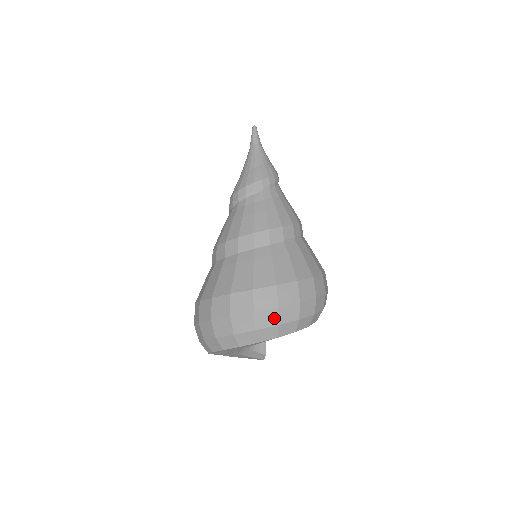
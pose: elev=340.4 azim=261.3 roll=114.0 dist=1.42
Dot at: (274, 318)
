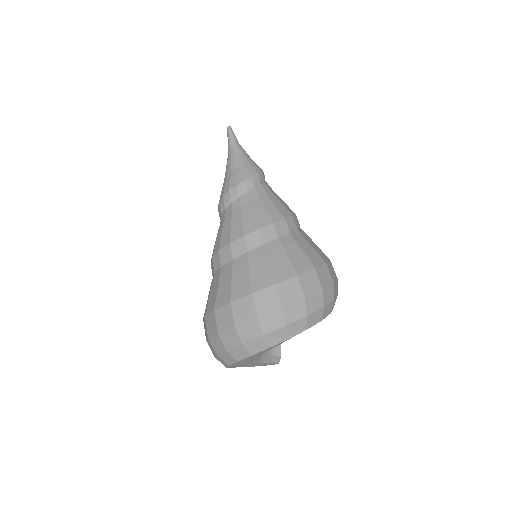
Dot at: (302, 309)
